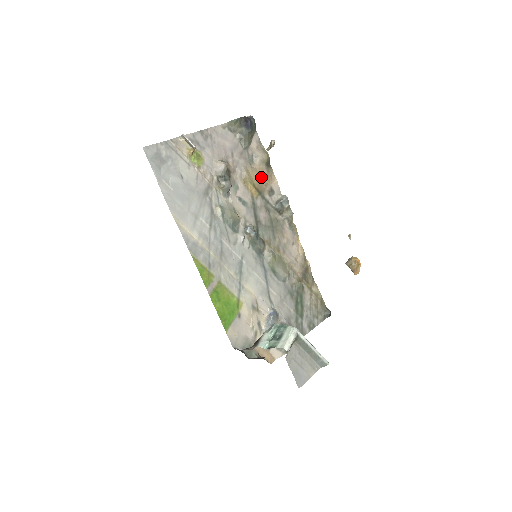
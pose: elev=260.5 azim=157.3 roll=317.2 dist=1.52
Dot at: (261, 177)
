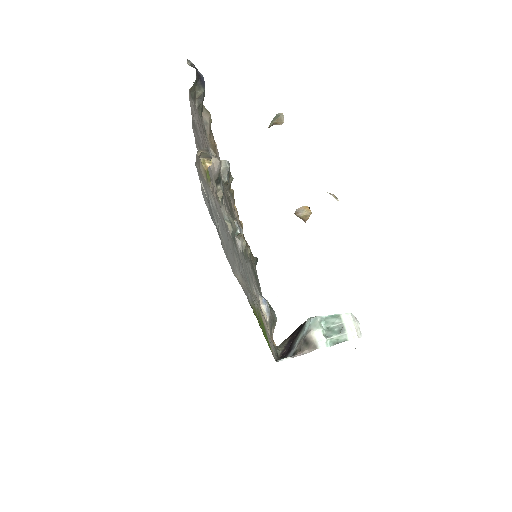
Dot at: (213, 150)
